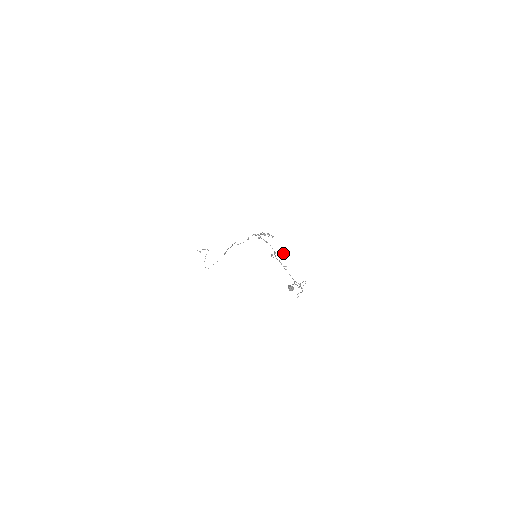
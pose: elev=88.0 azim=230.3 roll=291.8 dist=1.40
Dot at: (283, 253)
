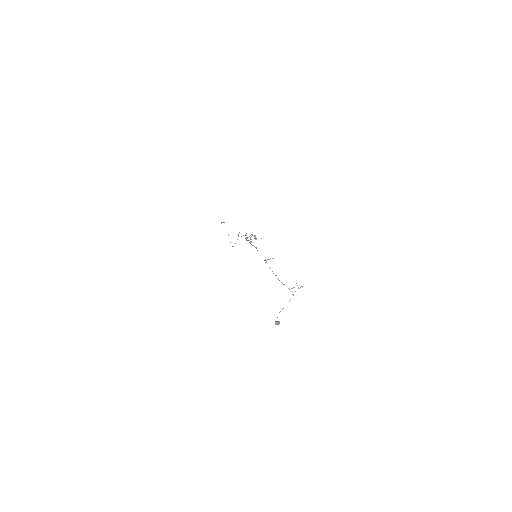
Dot at: (273, 258)
